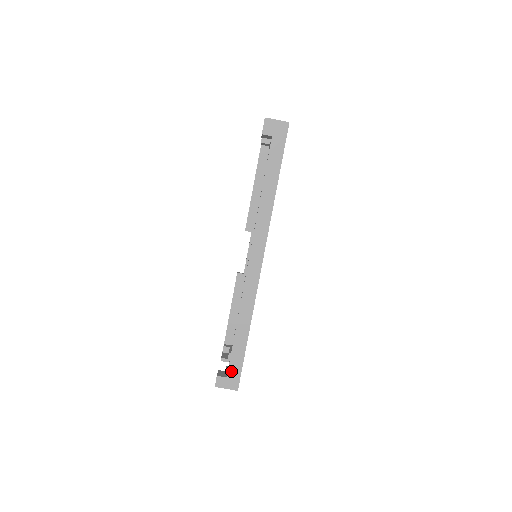
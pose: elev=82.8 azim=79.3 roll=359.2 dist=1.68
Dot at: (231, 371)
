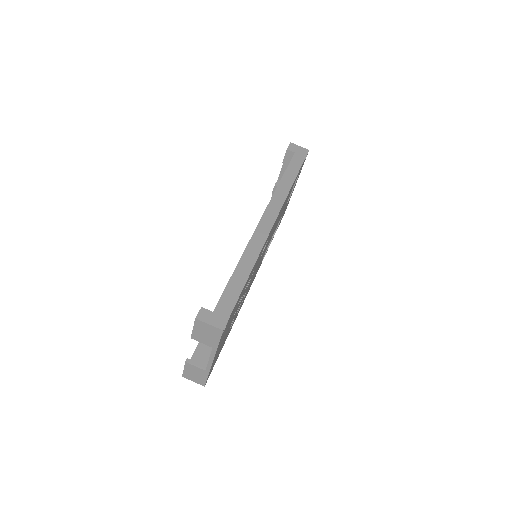
Dot at: (220, 306)
